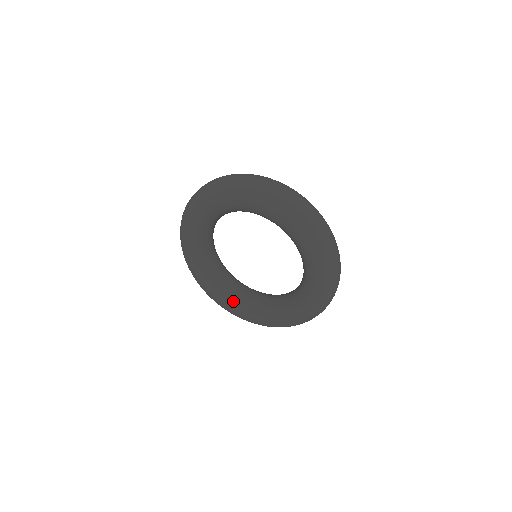
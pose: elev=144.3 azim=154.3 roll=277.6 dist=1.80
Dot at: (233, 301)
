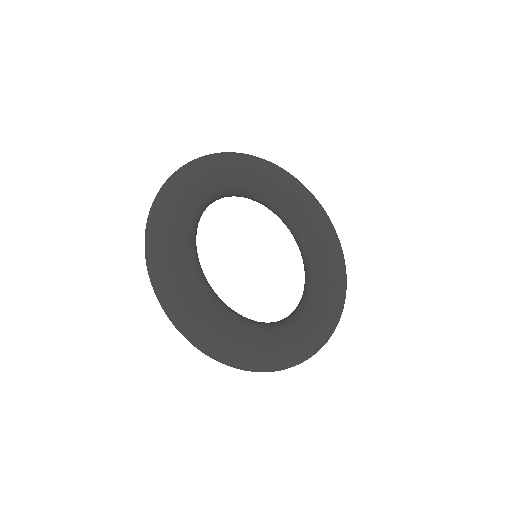
Dot at: (199, 268)
